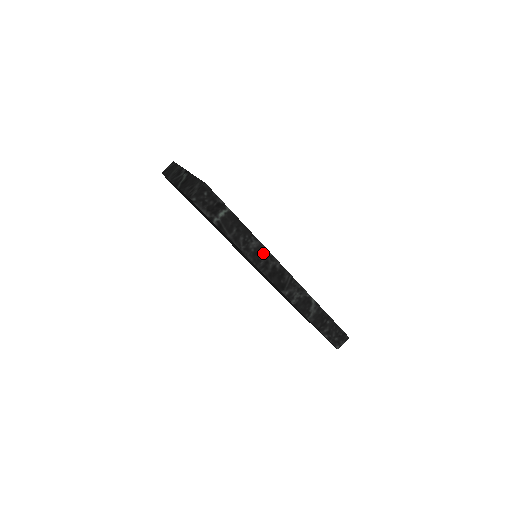
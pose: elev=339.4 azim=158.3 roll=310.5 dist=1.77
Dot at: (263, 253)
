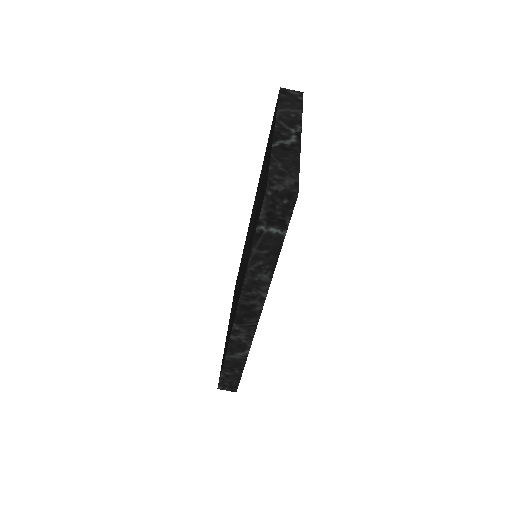
Dot at: (261, 289)
